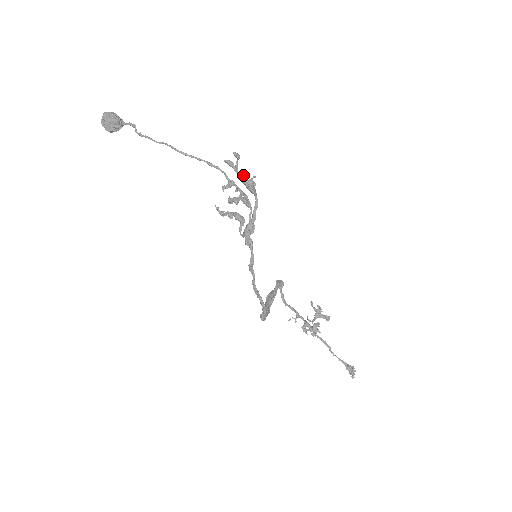
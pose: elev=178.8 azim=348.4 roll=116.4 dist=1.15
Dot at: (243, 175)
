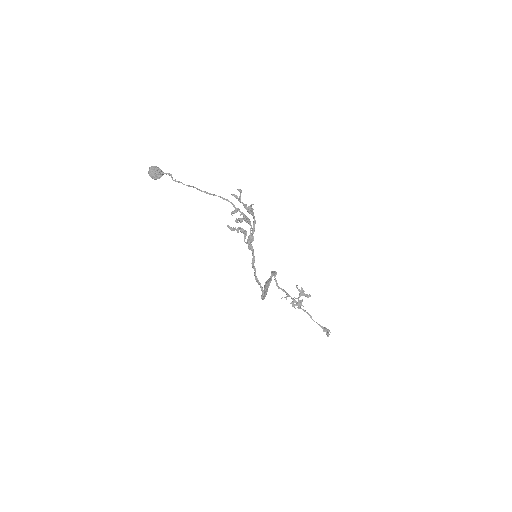
Dot at: (245, 204)
